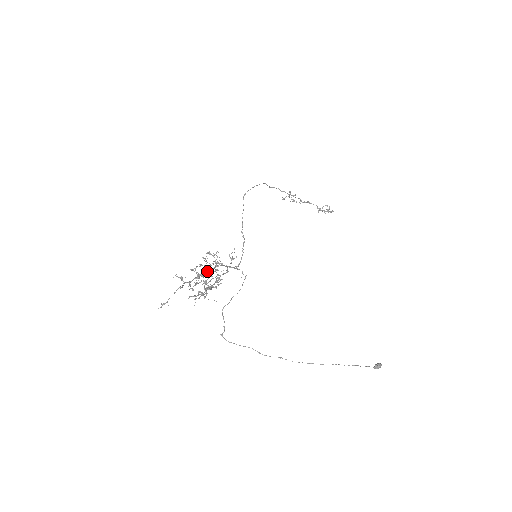
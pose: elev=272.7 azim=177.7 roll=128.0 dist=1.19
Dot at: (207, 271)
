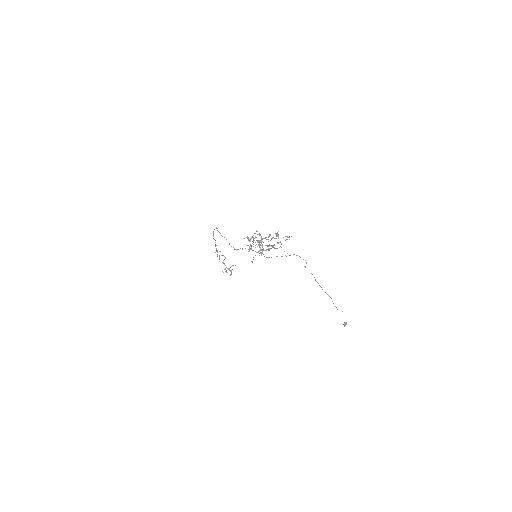
Dot at: occluded
